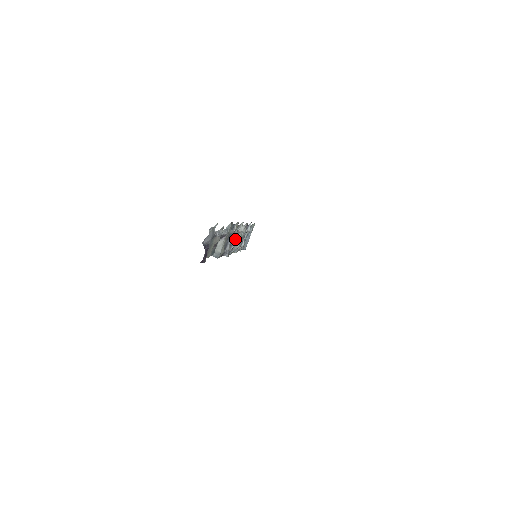
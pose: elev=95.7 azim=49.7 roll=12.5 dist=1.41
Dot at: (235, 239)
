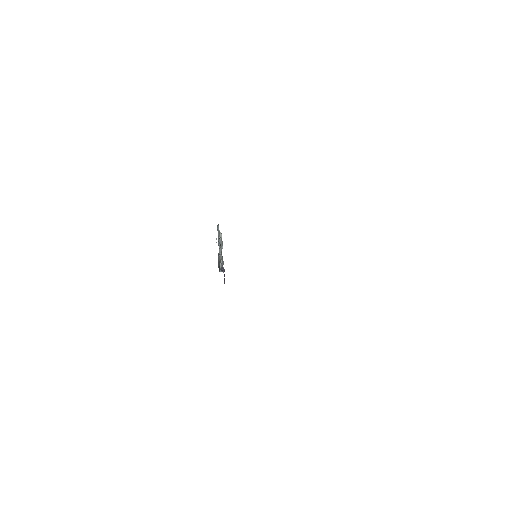
Dot at: occluded
